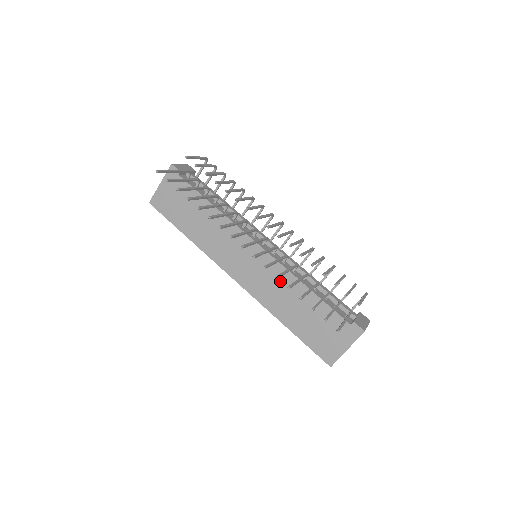
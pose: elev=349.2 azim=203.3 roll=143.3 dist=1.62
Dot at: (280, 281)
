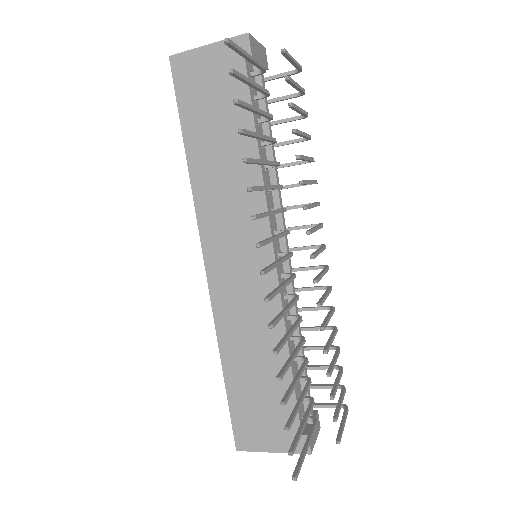
Dot at: (262, 318)
